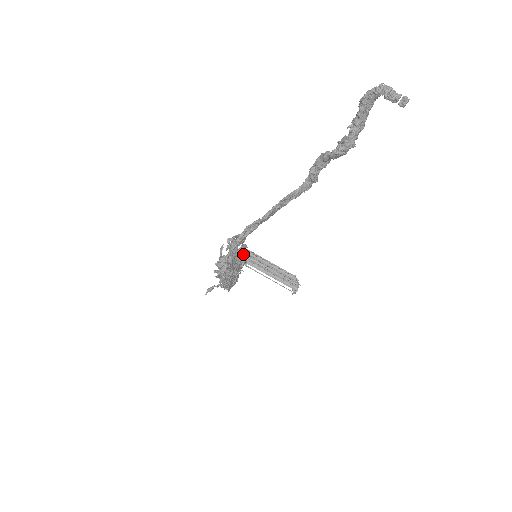
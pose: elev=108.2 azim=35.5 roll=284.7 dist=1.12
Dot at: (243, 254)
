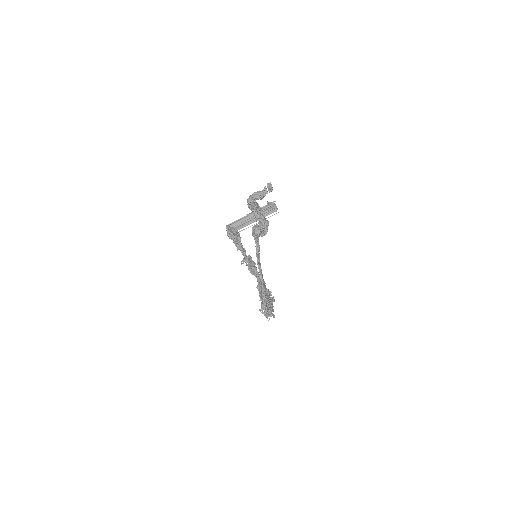
Dot at: (232, 231)
